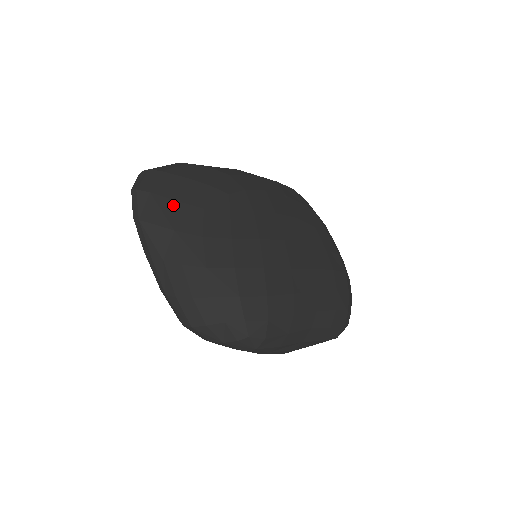
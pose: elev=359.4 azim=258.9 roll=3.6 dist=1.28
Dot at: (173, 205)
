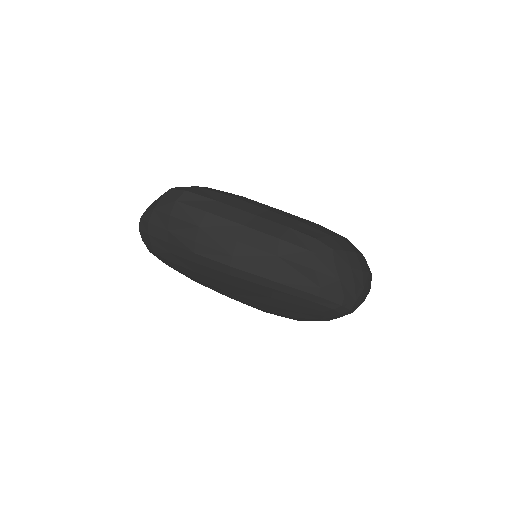
Dot at: occluded
